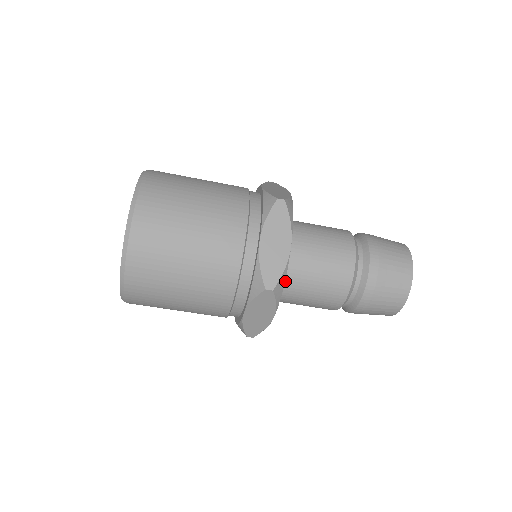
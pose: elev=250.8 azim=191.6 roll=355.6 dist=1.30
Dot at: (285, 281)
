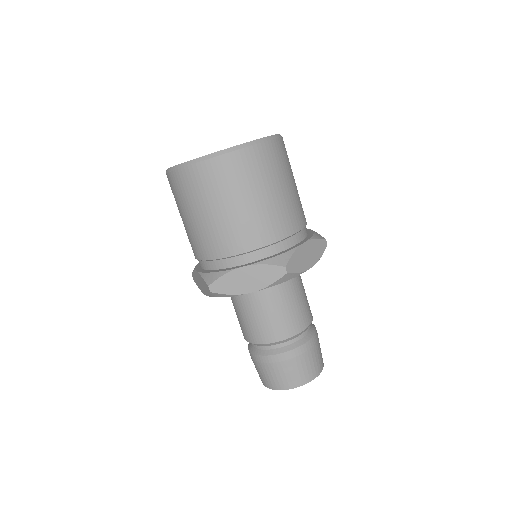
Dot at: occluded
